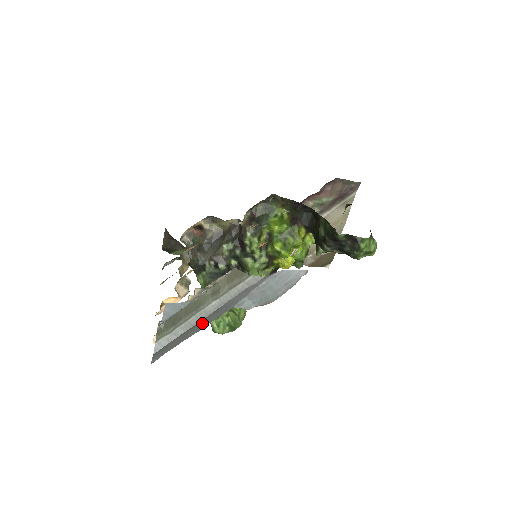
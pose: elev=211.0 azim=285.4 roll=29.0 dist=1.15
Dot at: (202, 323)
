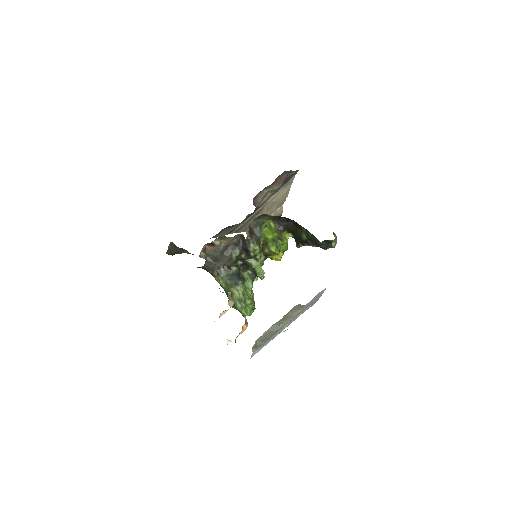
Dot at: occluded
